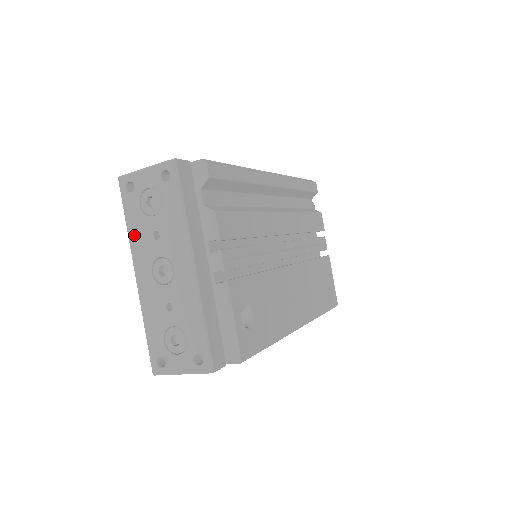
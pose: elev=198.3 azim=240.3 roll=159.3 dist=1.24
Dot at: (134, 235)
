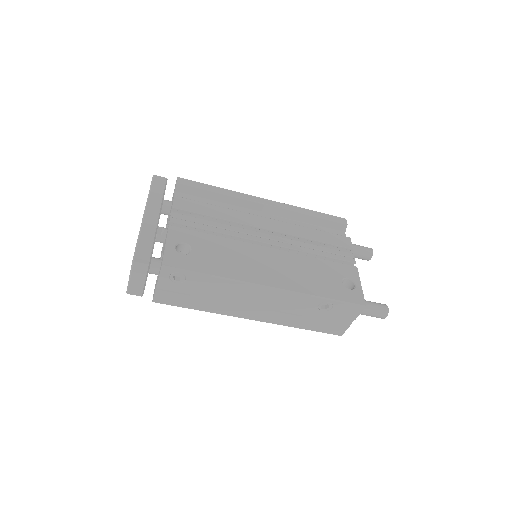
Dot at: occluded
